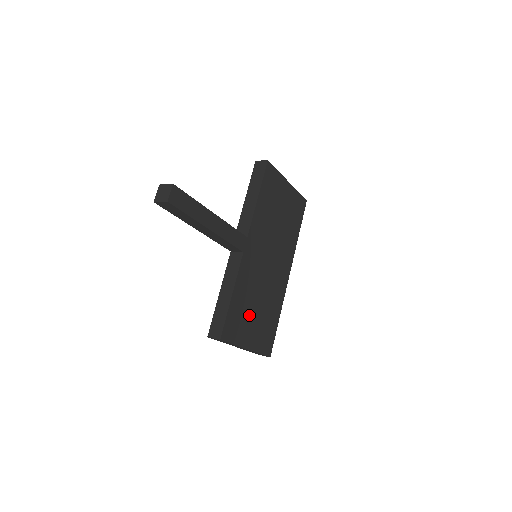
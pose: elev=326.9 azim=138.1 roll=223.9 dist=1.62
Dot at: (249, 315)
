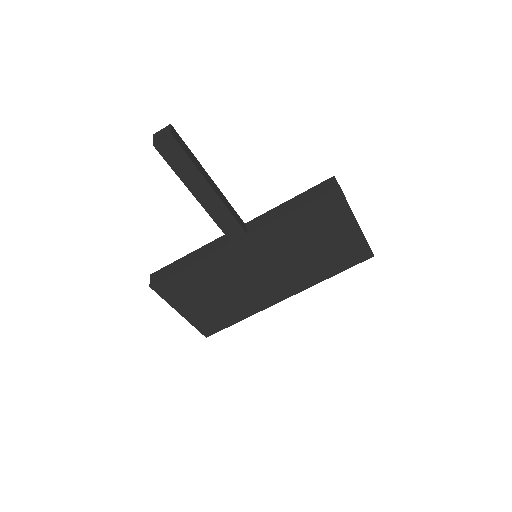
Dot at: (202, 293)
